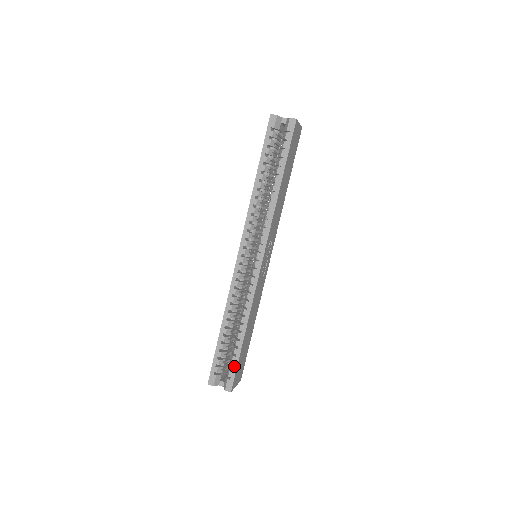
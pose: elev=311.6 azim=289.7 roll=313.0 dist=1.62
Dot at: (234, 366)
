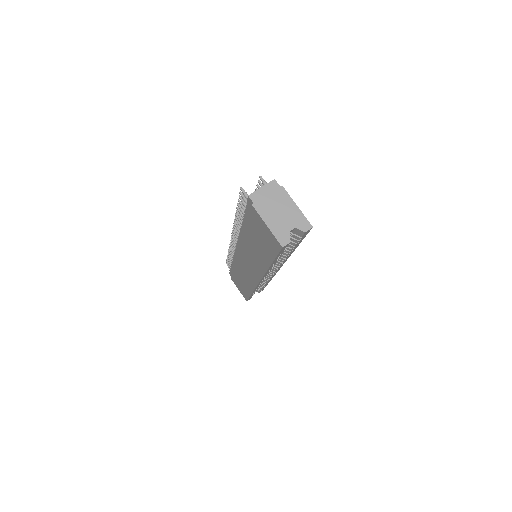
Dot at: occluded
